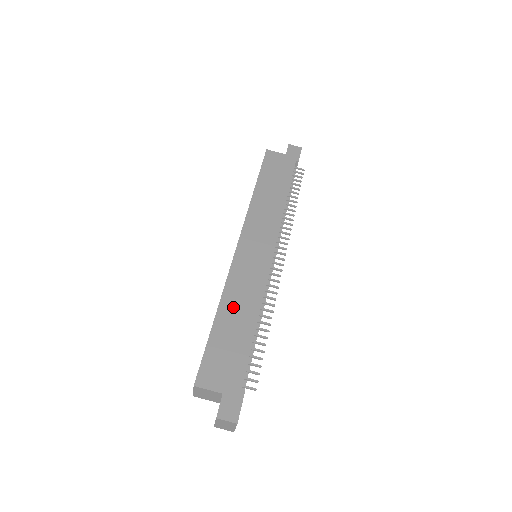
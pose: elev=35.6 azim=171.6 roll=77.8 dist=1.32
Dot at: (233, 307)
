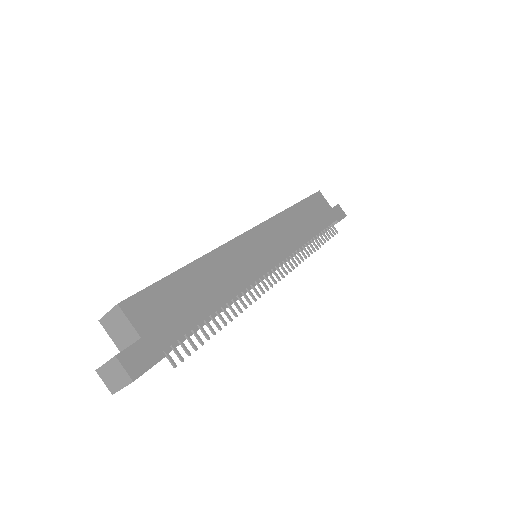
Dot at: (210, 272)
